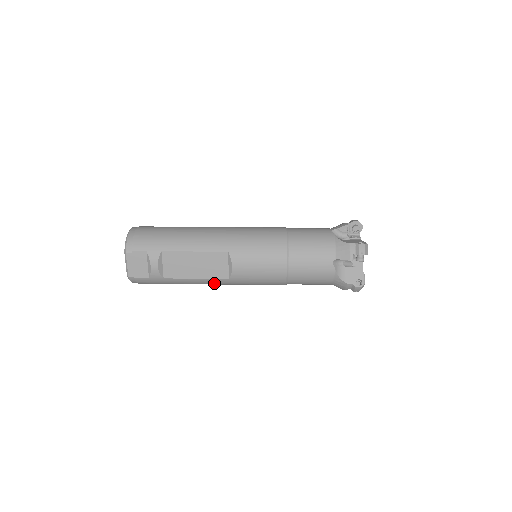
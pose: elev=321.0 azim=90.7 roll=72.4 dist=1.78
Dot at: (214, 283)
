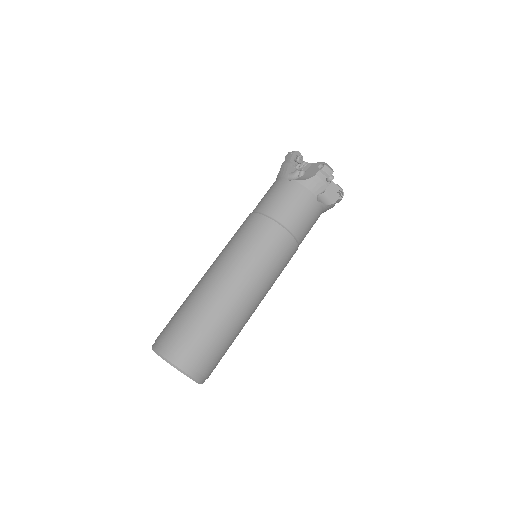
Dot at: occluded
